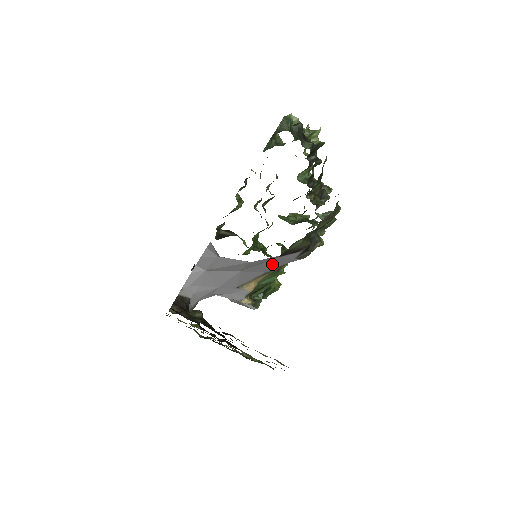
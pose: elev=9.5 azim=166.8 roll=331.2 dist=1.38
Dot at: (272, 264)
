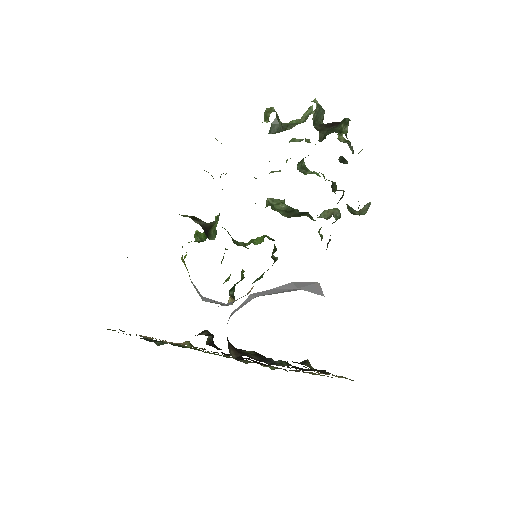
Dot at: occluded
